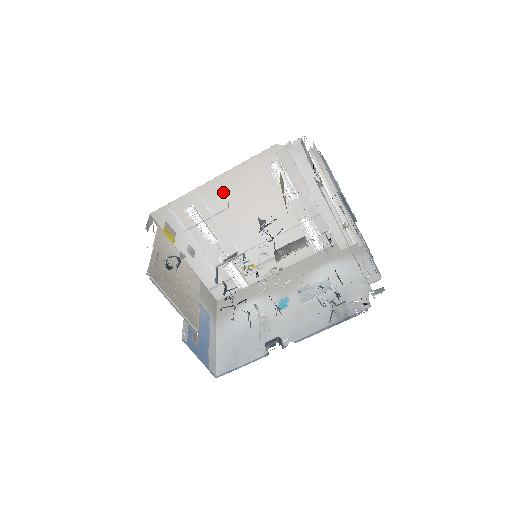
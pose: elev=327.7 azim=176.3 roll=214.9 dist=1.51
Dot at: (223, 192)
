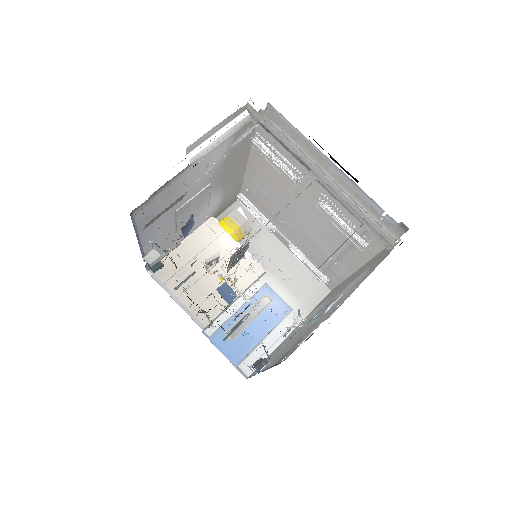
Dot at: (262, 174)
